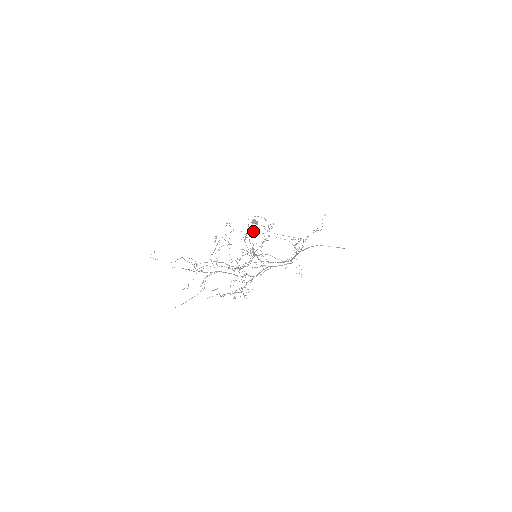
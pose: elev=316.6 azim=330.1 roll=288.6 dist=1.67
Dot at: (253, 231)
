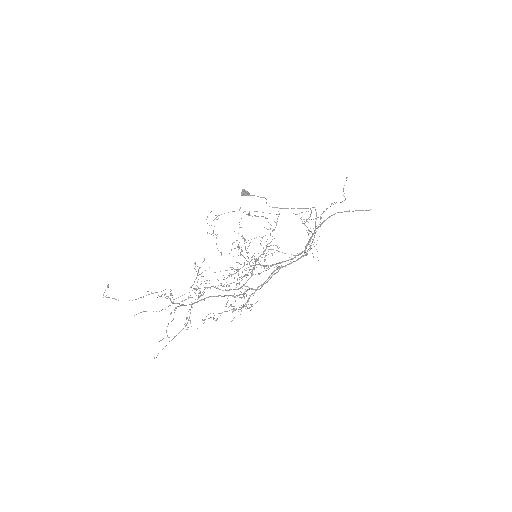
Dot at: (245, 211)
